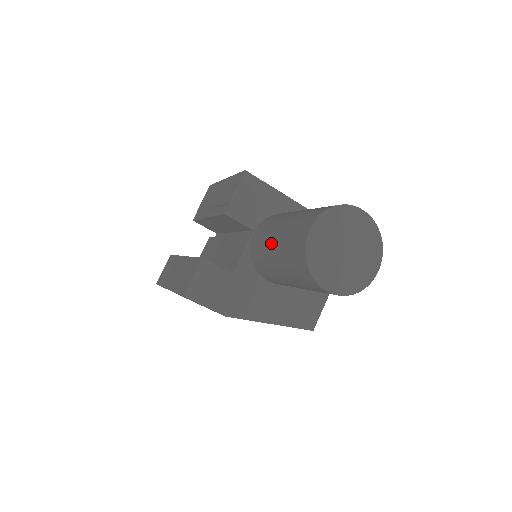
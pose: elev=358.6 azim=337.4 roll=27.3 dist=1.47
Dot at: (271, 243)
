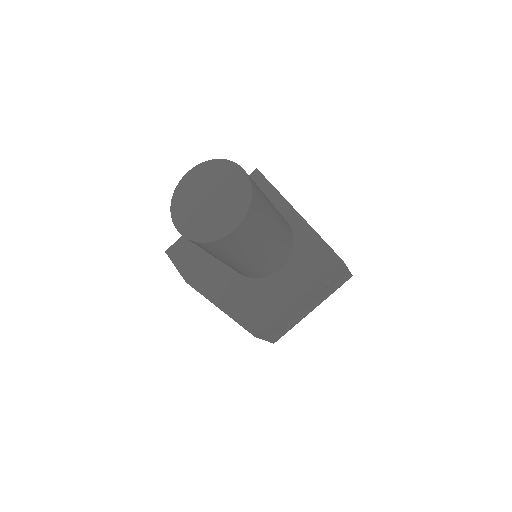
Dot at: occluded
